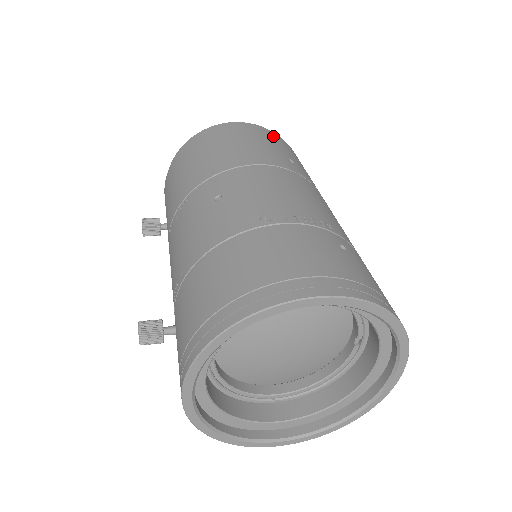
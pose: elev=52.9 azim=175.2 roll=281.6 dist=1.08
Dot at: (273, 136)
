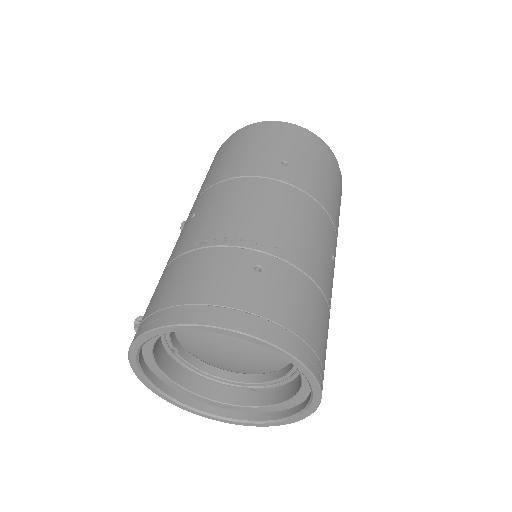
Dot at: (285, 133)
